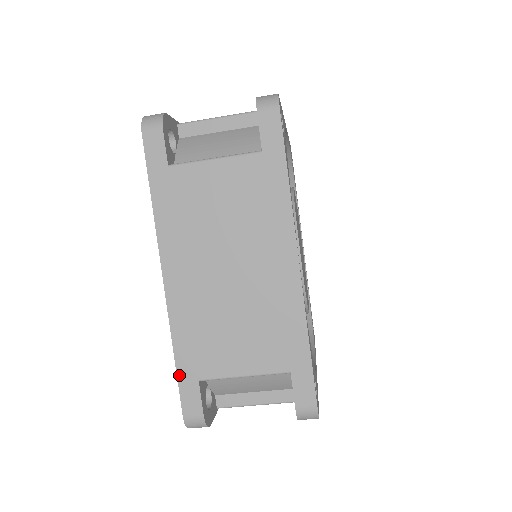
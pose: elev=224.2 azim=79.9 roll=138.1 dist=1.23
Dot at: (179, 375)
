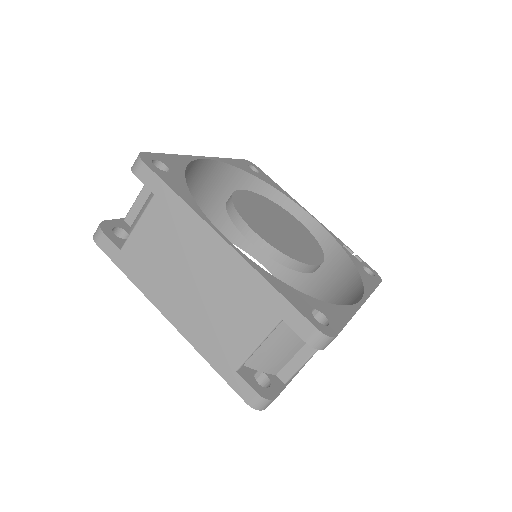
Dot at: (223, 376)
